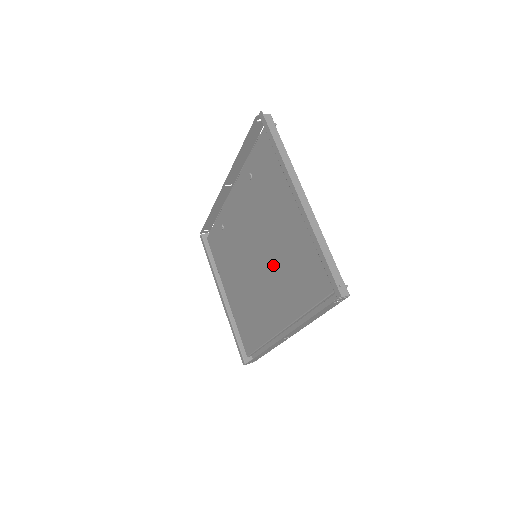
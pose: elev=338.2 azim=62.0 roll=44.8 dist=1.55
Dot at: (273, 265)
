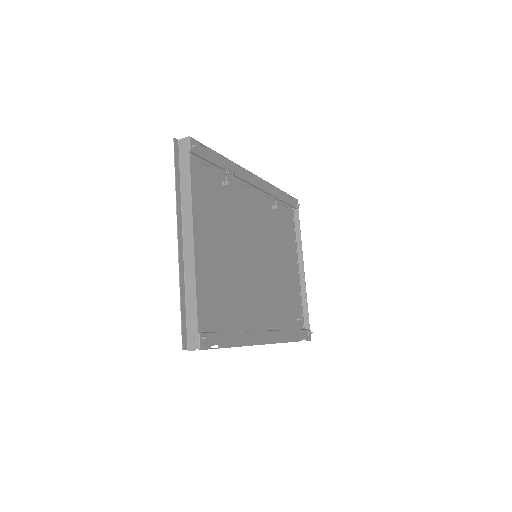
Dot at: (241, 276)
